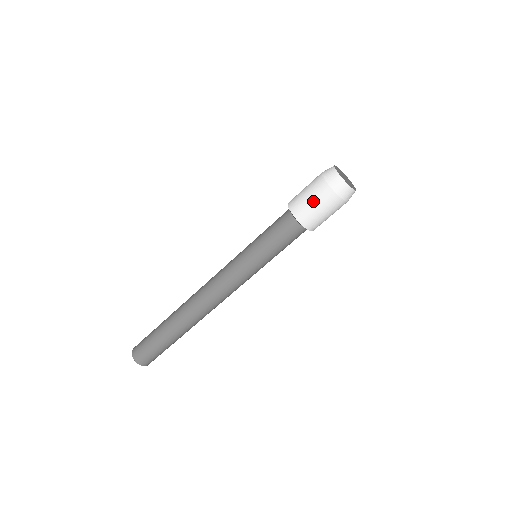
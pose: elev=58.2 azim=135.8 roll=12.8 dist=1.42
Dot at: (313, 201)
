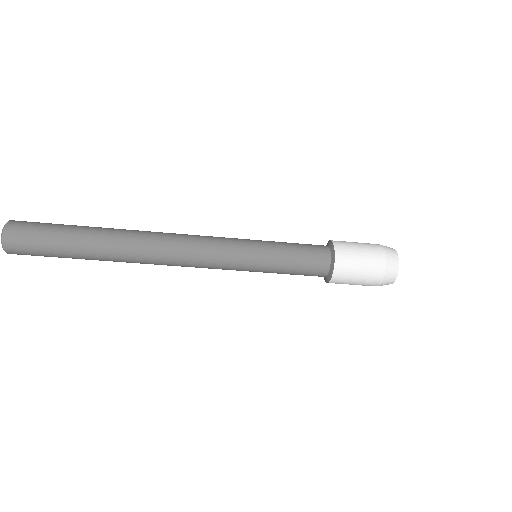
Dot at: (362, 269)
